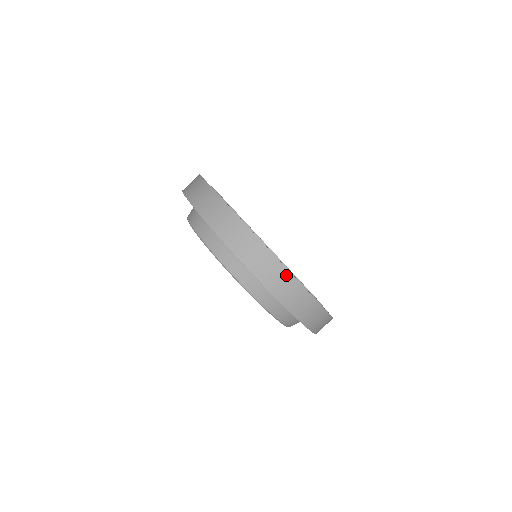
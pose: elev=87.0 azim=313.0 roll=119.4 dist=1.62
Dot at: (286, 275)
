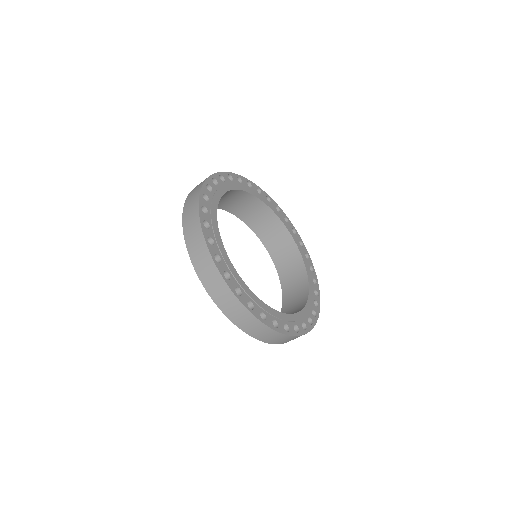
Dot at: (219, 278)
